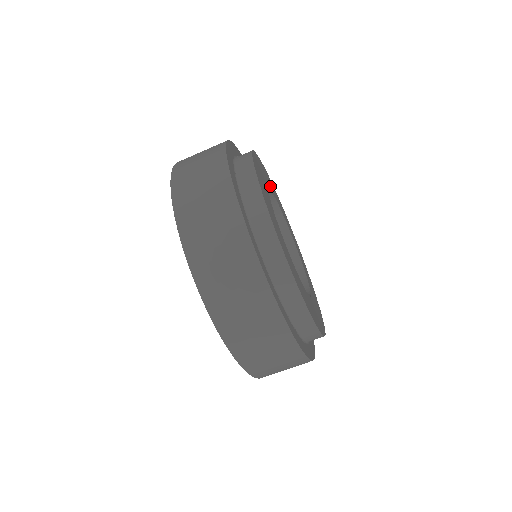
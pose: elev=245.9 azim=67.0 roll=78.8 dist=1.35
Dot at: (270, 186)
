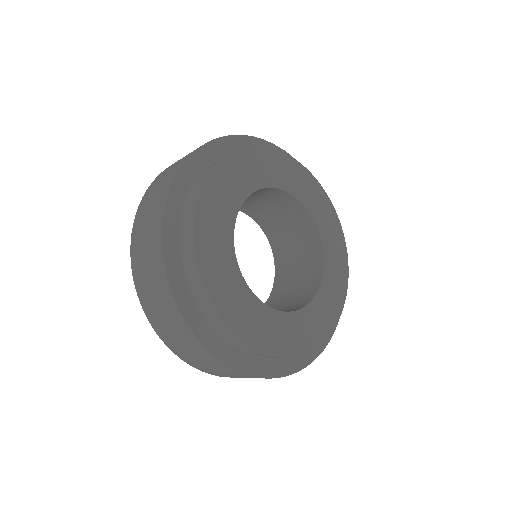
Dot at: (224, 230)
